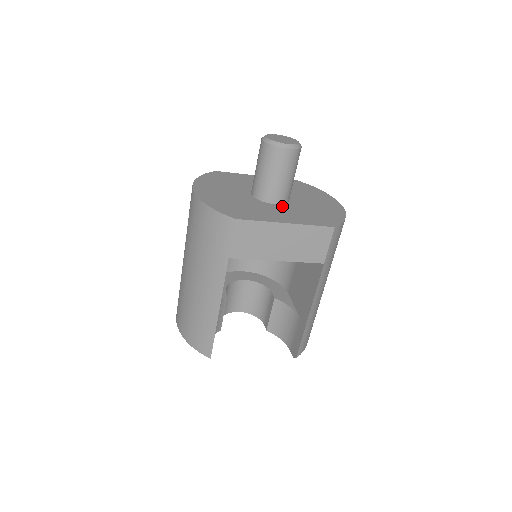
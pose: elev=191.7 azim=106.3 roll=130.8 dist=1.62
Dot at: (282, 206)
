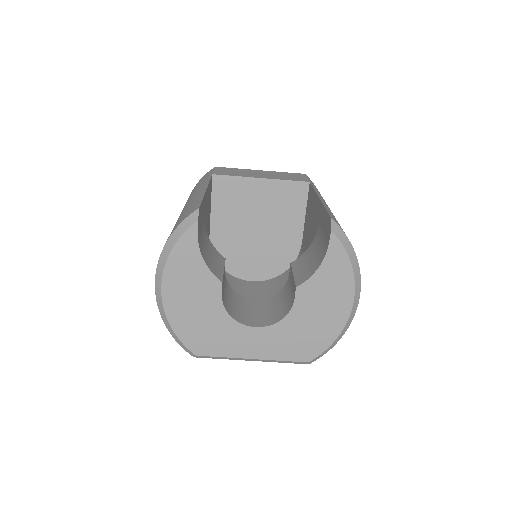
Dot at: occluded
